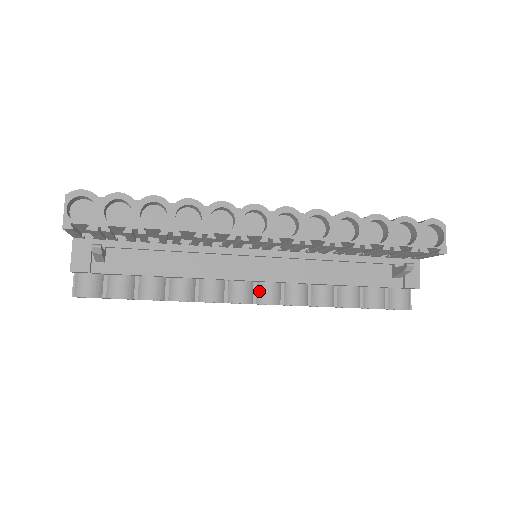
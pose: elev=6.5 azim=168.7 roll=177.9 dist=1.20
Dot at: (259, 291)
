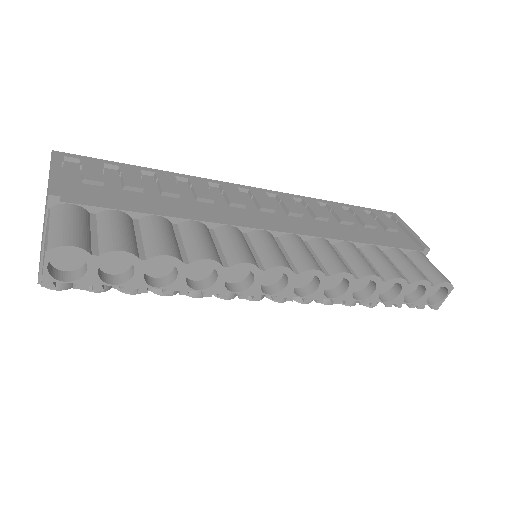
Dot at: occluded
